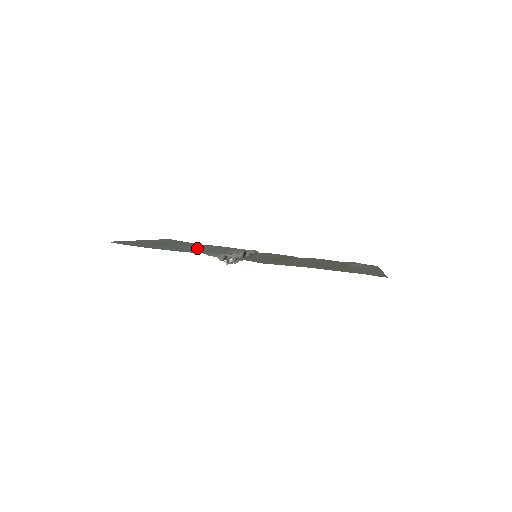
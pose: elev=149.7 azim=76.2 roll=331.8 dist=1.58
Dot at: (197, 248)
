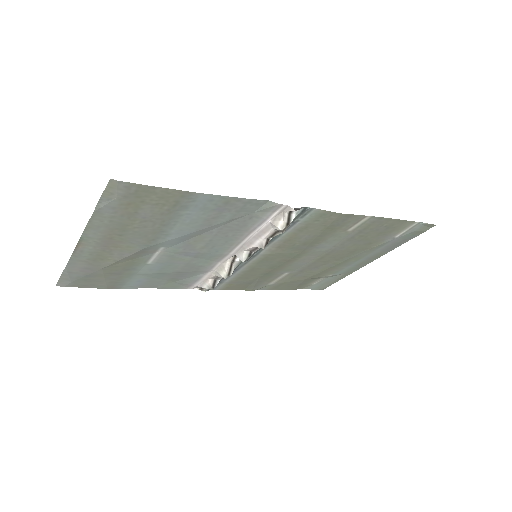
Dot at: (180, 247)
